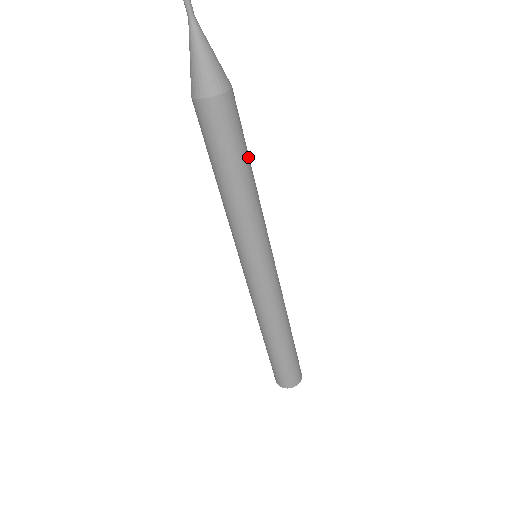
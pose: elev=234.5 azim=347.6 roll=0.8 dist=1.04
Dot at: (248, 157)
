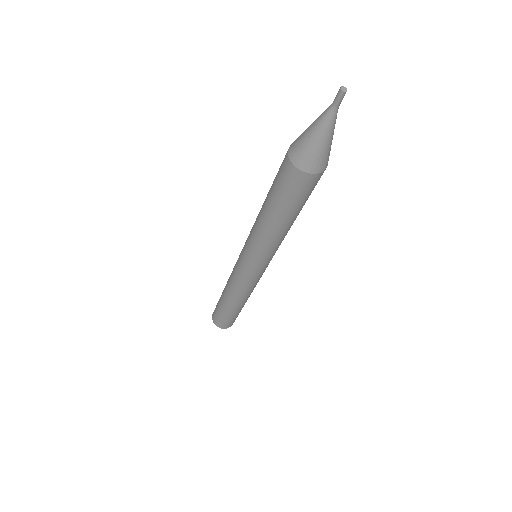
Dot at: occluded
